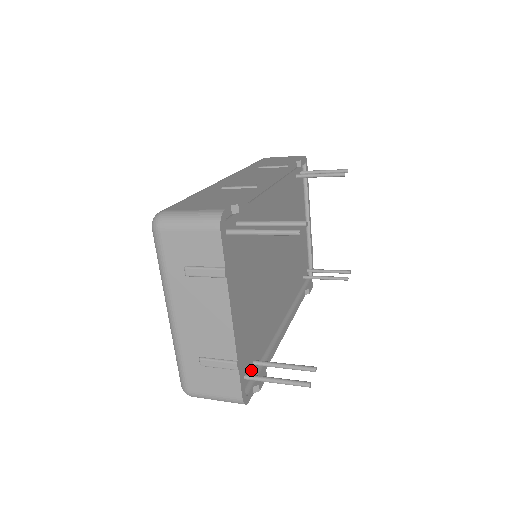
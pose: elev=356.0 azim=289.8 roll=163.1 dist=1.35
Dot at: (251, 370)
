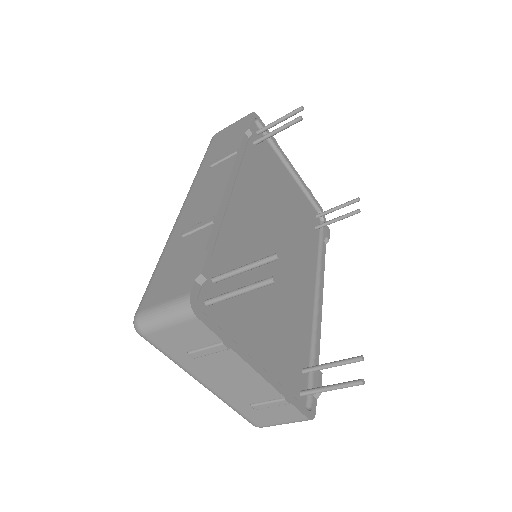
Dot at: (304, 380)
